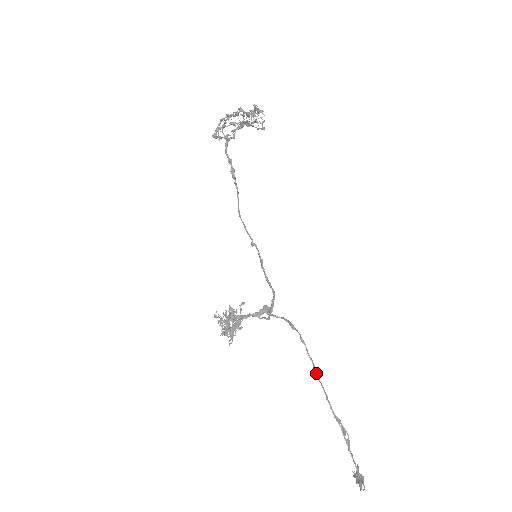
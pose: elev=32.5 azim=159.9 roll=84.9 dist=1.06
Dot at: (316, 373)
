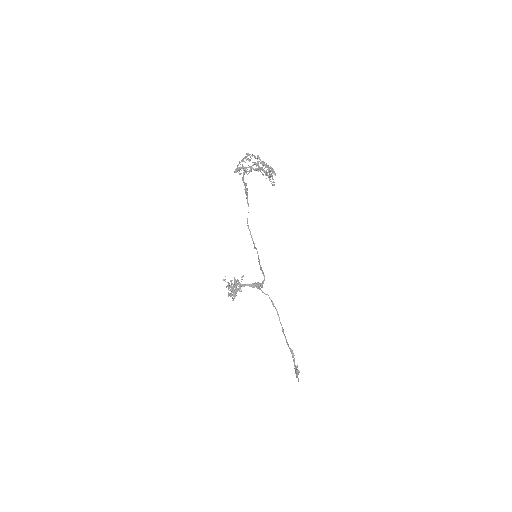
Dot at: (283, 332)
